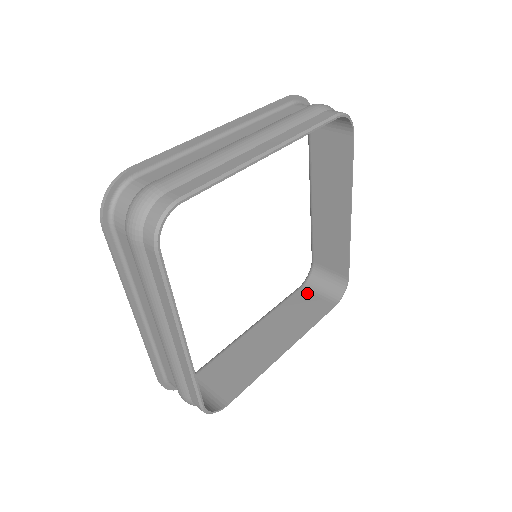
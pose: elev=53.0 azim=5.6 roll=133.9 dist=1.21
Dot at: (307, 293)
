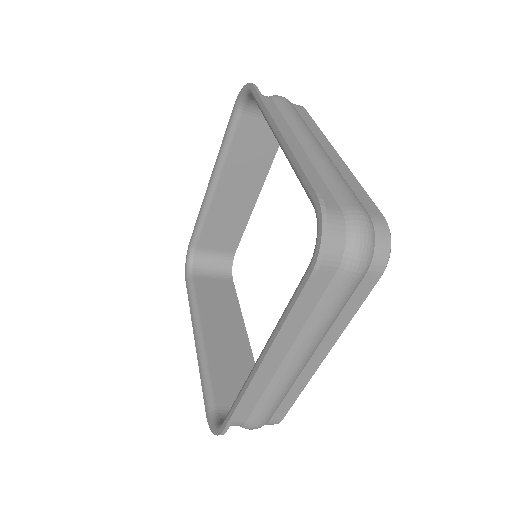
Dot at: (203, 280)
